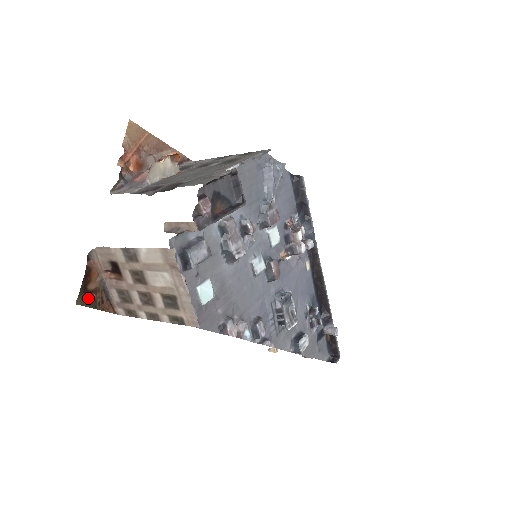
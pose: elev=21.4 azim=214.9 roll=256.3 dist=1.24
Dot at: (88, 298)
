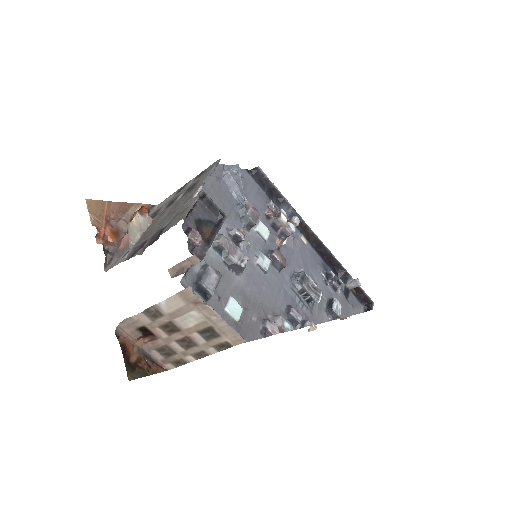
Dot at: (136, 370)
